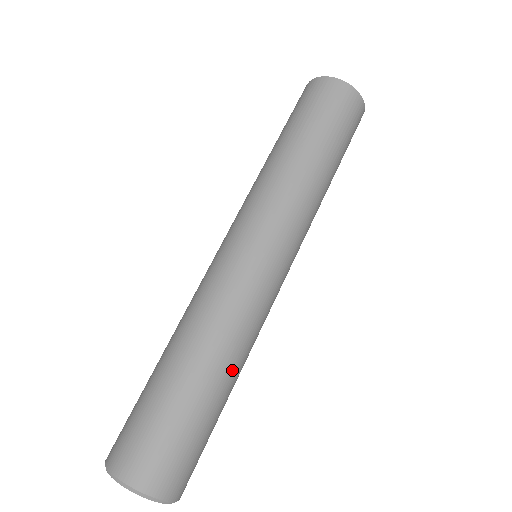
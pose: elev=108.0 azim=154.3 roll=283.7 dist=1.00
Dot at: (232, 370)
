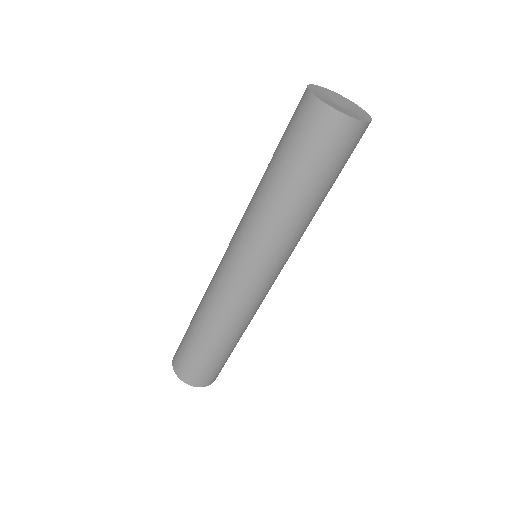
Dot at: (225, 336)
